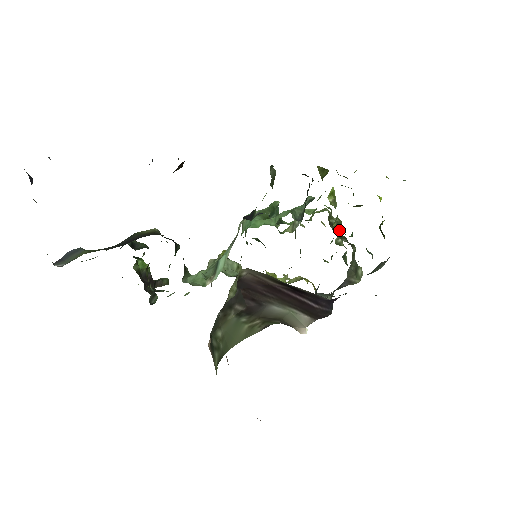
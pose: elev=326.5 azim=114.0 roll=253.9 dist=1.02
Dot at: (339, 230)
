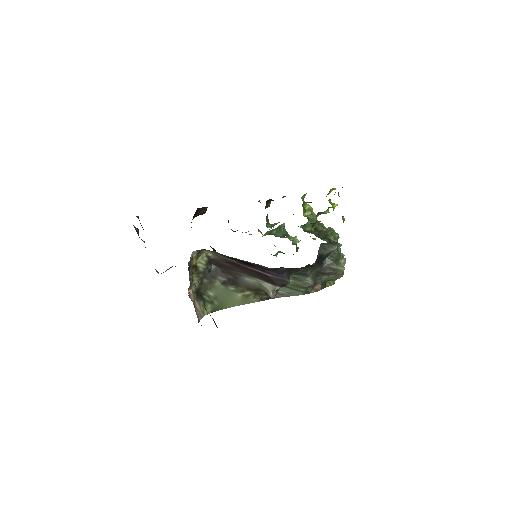
Dot at: (305, 231)
